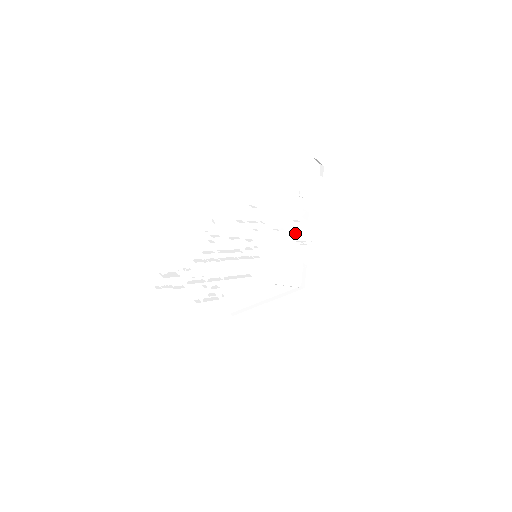
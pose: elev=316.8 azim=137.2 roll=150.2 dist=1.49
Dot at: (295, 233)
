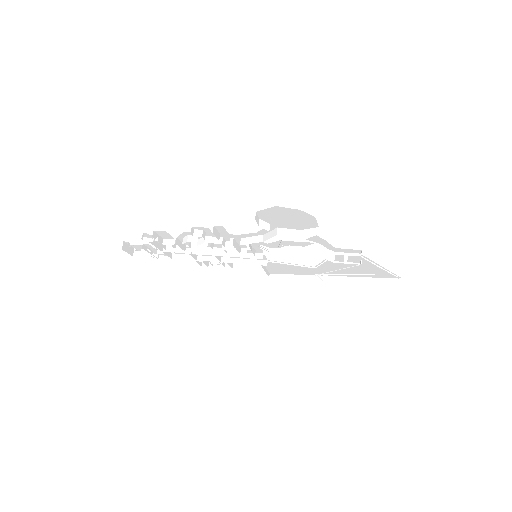
Dot at: (327, 247)
